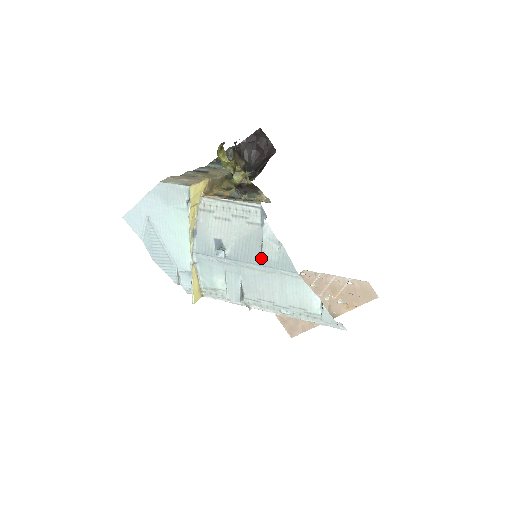
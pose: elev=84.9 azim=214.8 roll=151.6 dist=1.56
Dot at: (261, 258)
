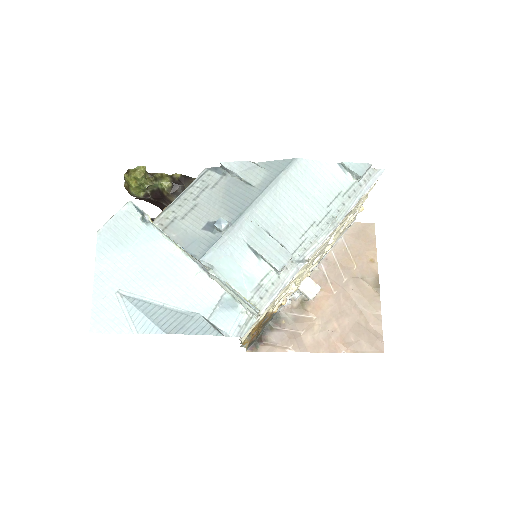
Dot at: (256, 187)
